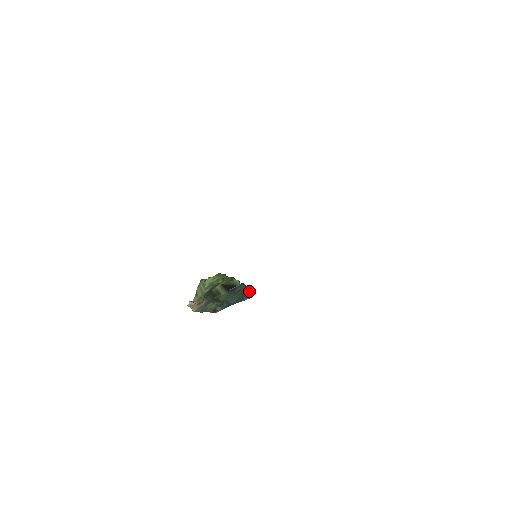
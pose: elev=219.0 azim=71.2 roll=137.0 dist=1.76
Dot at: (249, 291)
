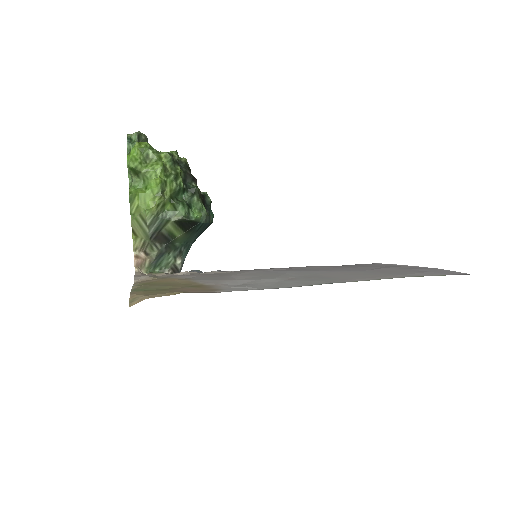
Dot at: (204, 195)
